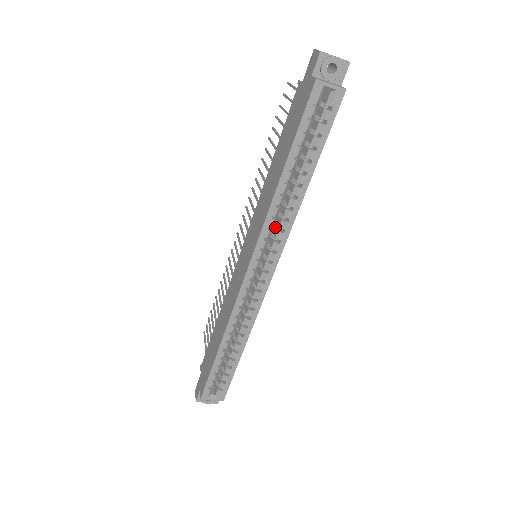
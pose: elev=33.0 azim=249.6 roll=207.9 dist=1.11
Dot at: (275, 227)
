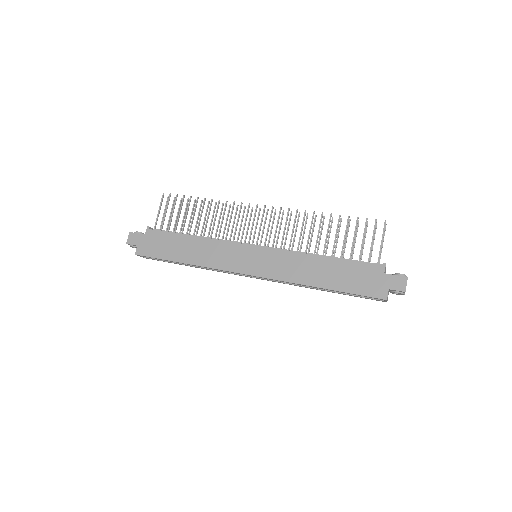
Dot at: occluded
